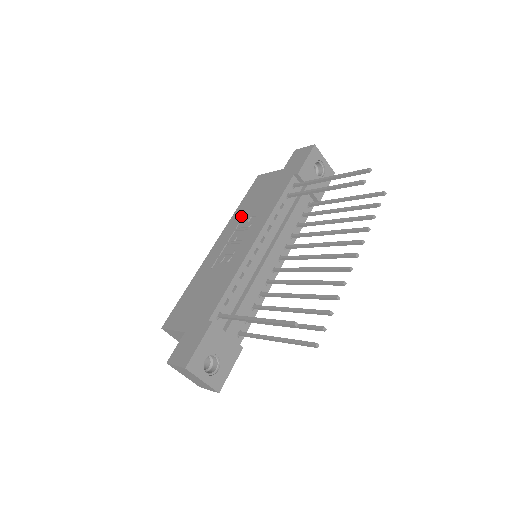
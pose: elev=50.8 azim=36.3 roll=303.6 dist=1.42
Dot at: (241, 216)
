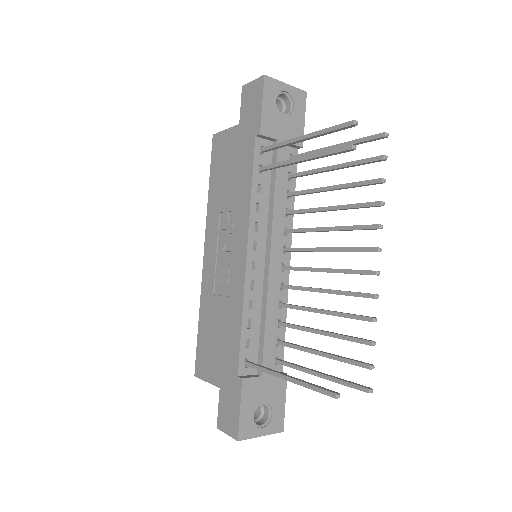
Dot at: (217, 210)
